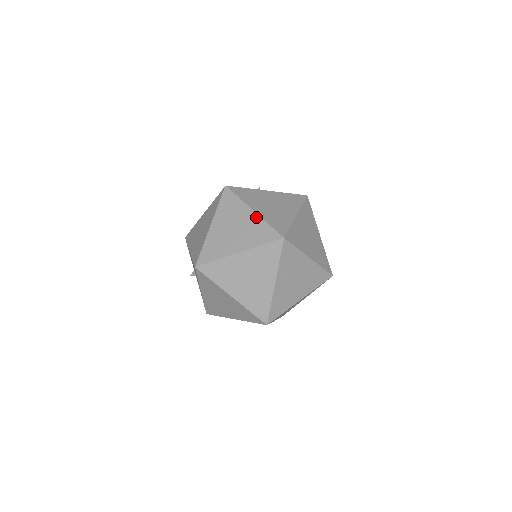
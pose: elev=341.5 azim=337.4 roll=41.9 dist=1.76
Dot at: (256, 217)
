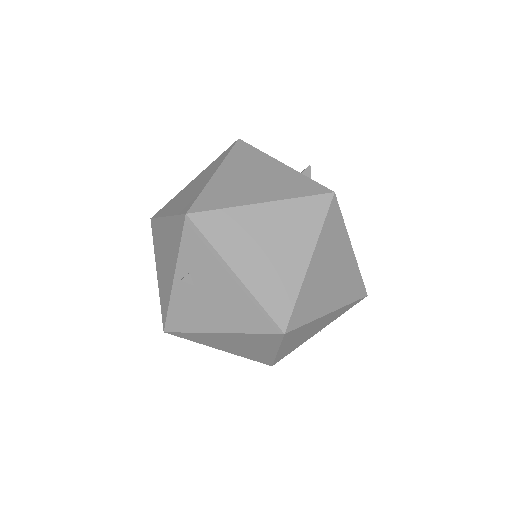
Dot at: (207, 180)
